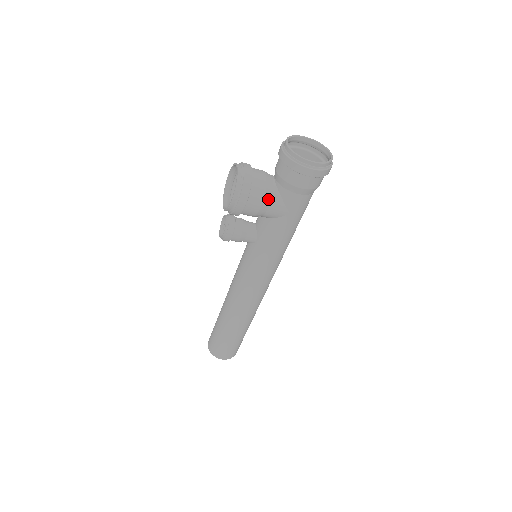
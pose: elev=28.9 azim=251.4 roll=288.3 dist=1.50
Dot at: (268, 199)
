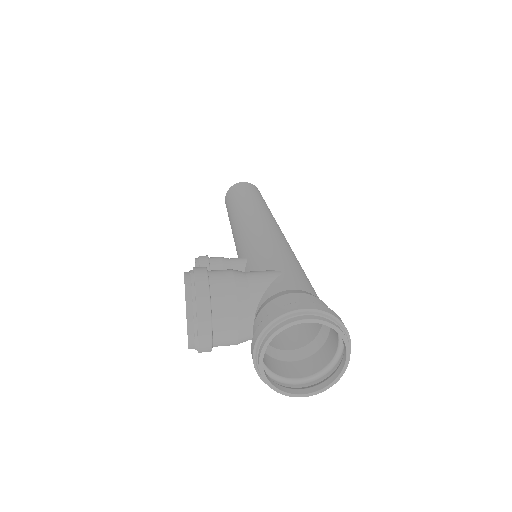
Dot at: (244, 341)
